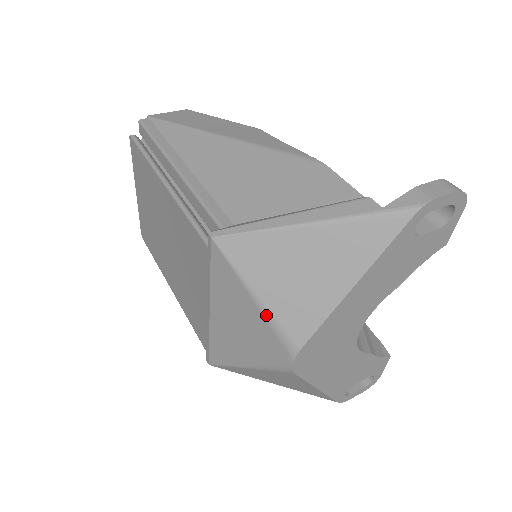
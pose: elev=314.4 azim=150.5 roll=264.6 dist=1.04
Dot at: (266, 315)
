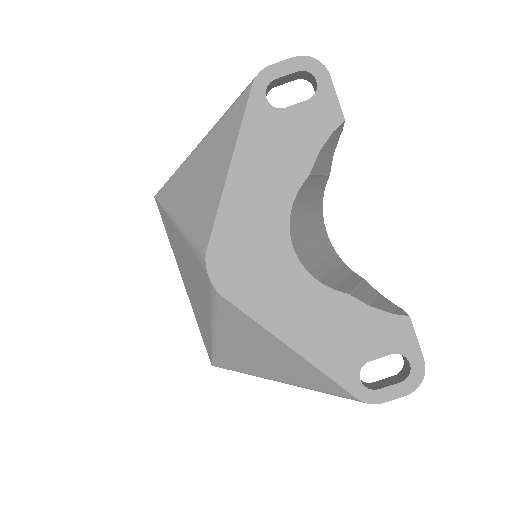
Dot at: (184, 236)
